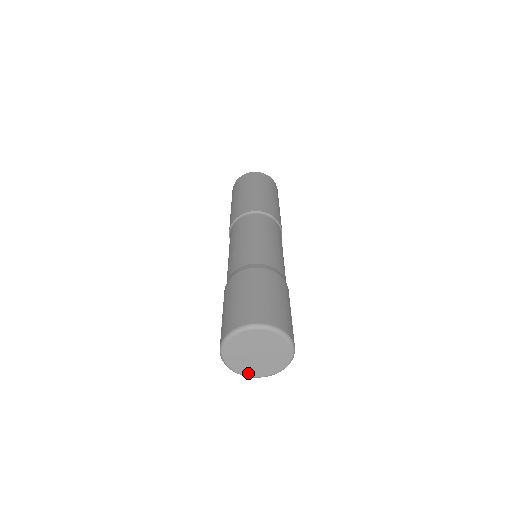
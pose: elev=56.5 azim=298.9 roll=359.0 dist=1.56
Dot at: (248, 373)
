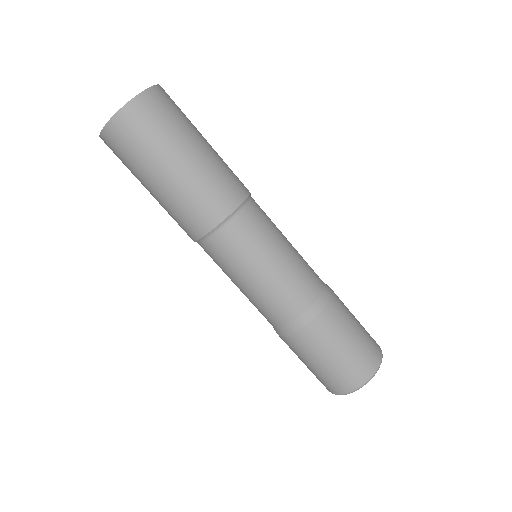
Dot at: occluded
